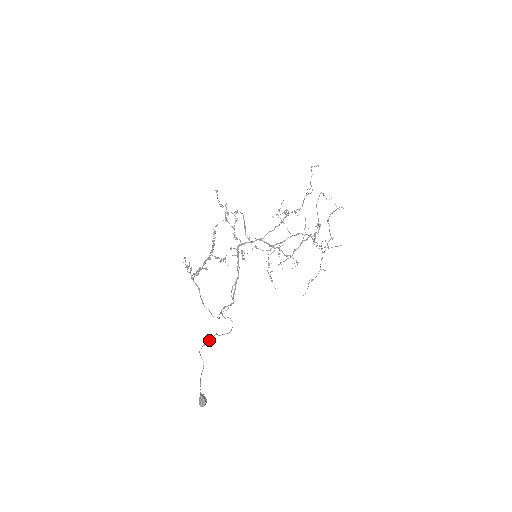
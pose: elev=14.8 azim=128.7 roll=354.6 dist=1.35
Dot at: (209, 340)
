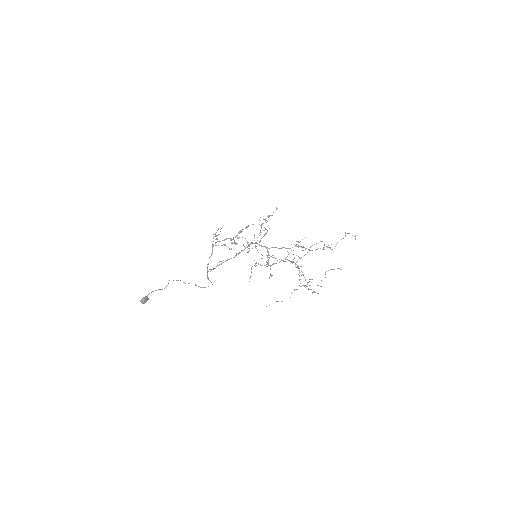
Dot at: (188, 283)
